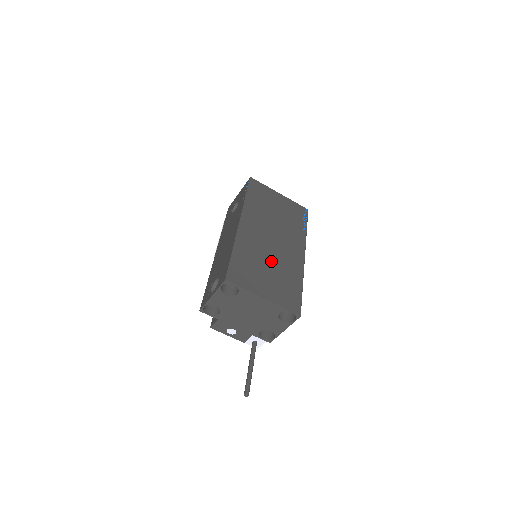
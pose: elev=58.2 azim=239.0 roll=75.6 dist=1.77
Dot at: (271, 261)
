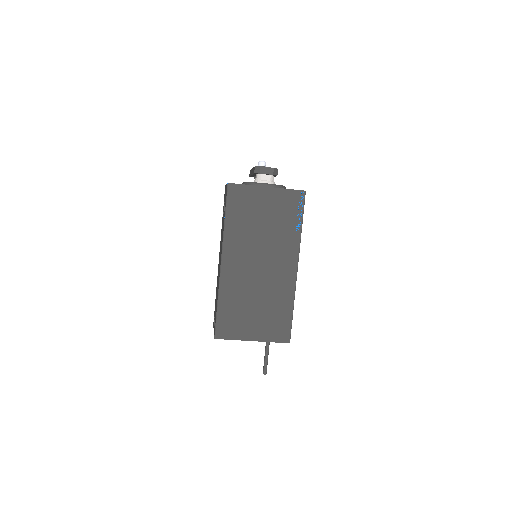
Dot at: (258, 295)
